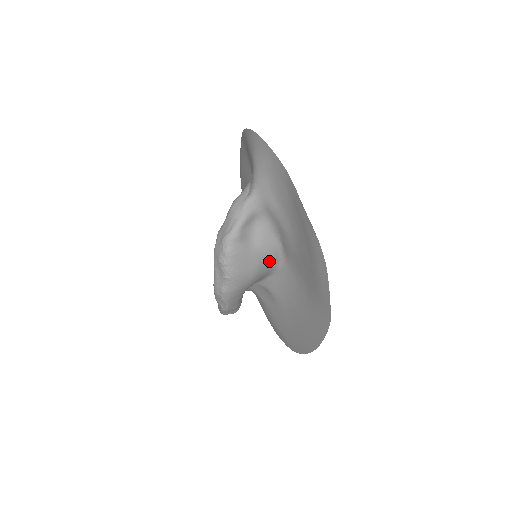
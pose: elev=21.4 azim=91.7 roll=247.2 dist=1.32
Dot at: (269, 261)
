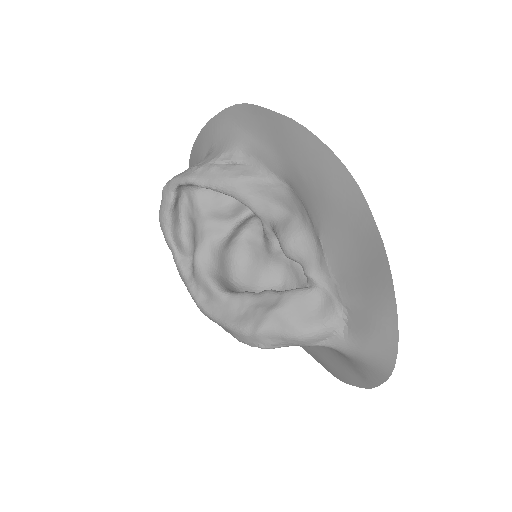
Dot at: occluded
